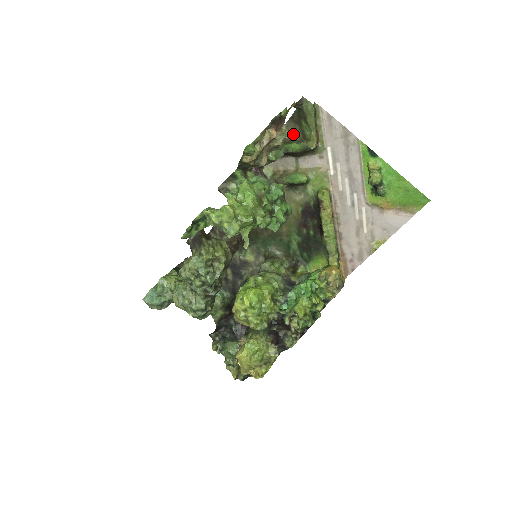
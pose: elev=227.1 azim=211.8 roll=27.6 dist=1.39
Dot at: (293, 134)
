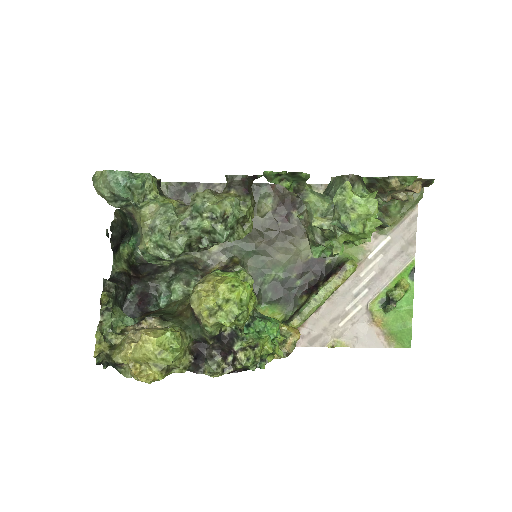
Dot at: occluded
